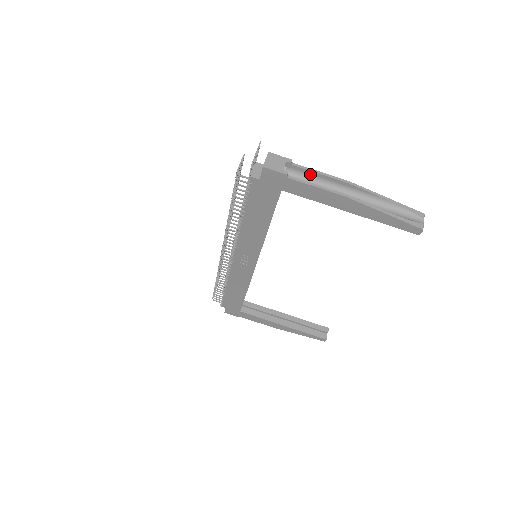
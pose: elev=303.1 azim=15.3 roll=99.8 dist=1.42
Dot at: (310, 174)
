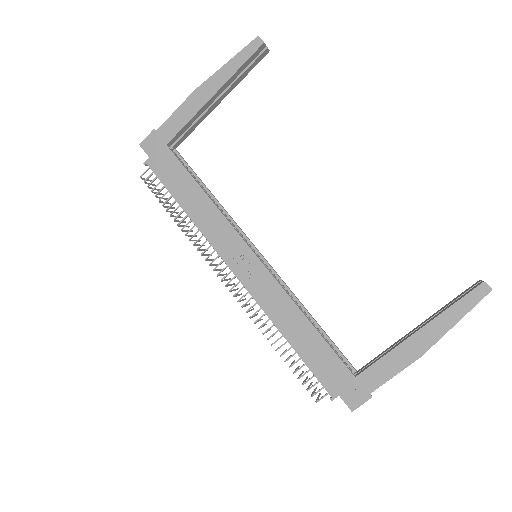
Dot at: occluded
